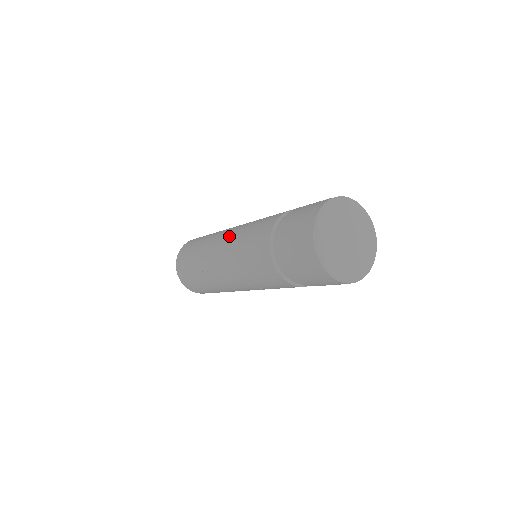
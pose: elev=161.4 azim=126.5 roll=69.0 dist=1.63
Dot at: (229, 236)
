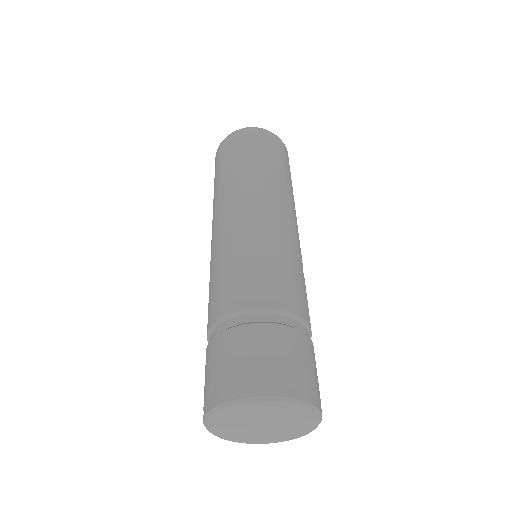
Dot at: (222, 230)
